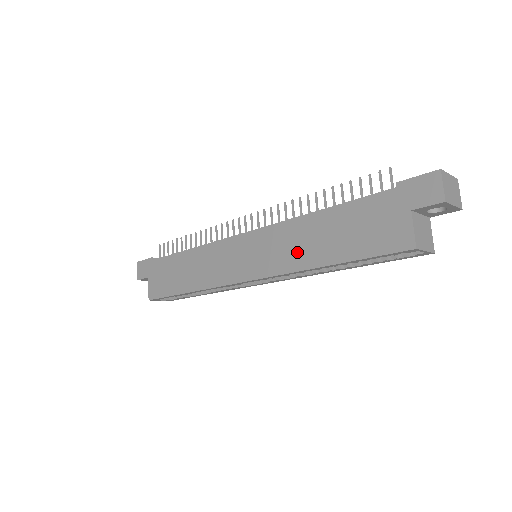
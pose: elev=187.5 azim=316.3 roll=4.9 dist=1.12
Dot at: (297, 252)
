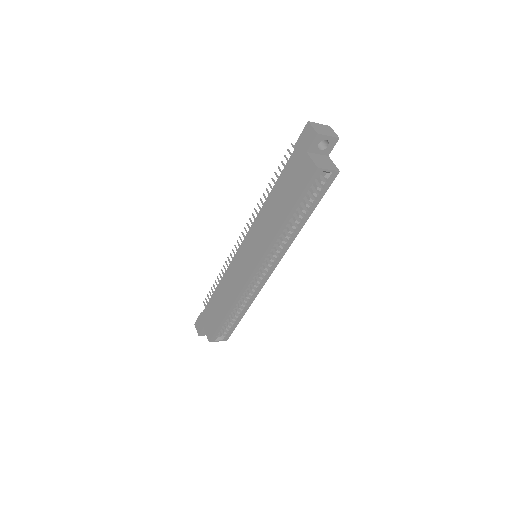
Dot at: (269, 227)
